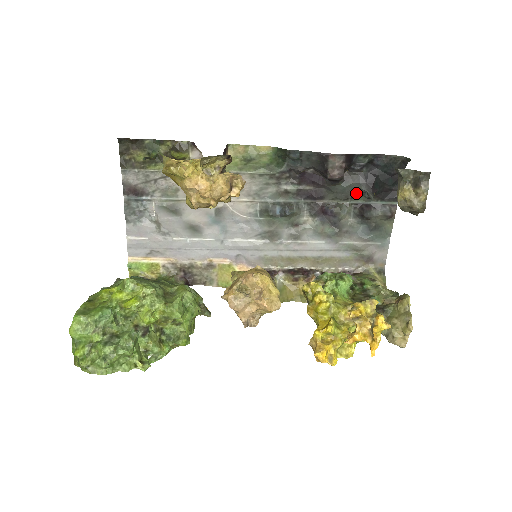
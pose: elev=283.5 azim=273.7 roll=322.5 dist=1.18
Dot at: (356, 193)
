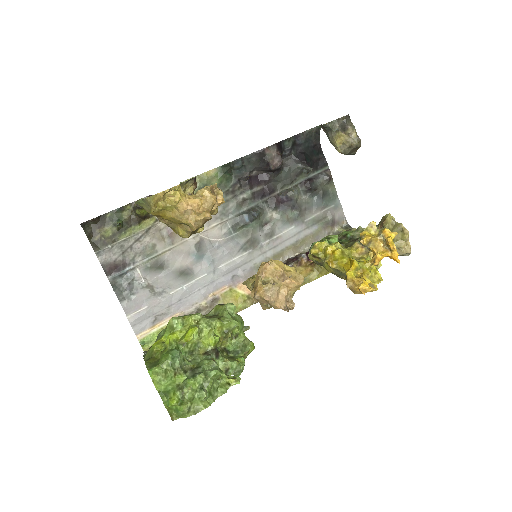
Dot at: (296, 173)
